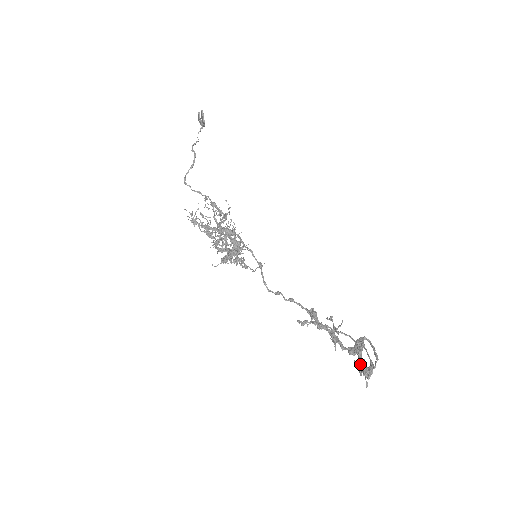
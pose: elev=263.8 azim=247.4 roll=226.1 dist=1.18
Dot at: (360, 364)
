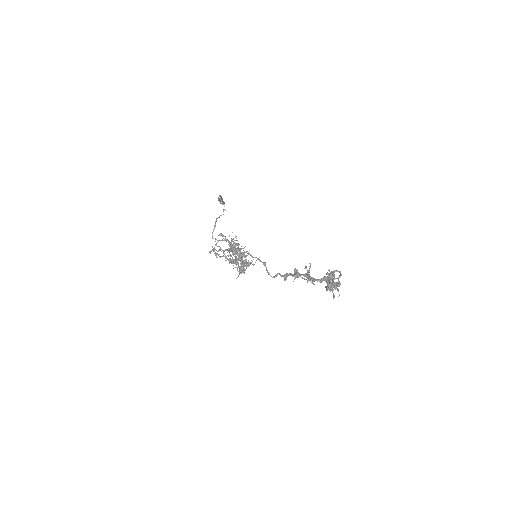
Dot at: (327, 284)
